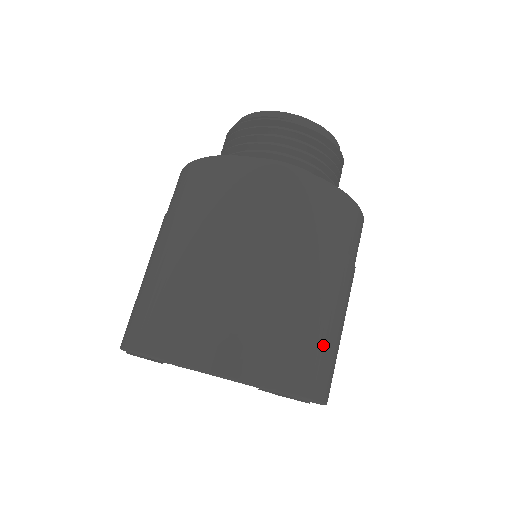
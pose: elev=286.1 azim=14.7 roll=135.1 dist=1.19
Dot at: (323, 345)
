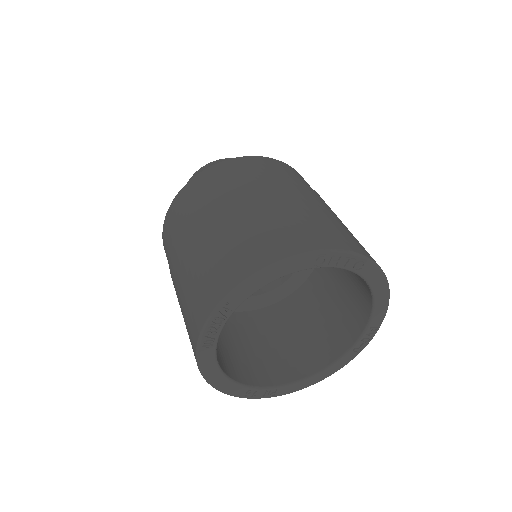
Dot at: (337, 226)
